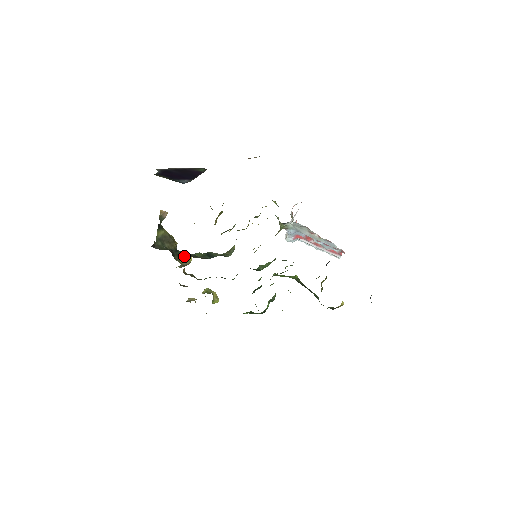
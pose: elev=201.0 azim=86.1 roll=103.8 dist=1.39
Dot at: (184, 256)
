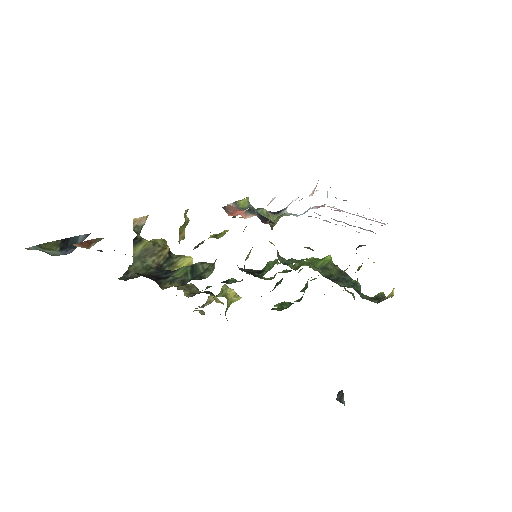
Dot at: (181, 261)
